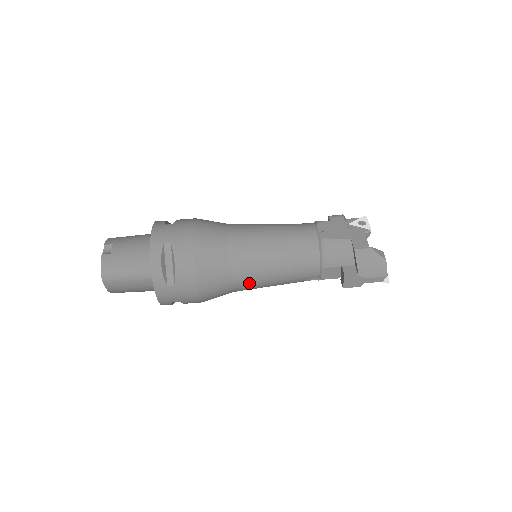
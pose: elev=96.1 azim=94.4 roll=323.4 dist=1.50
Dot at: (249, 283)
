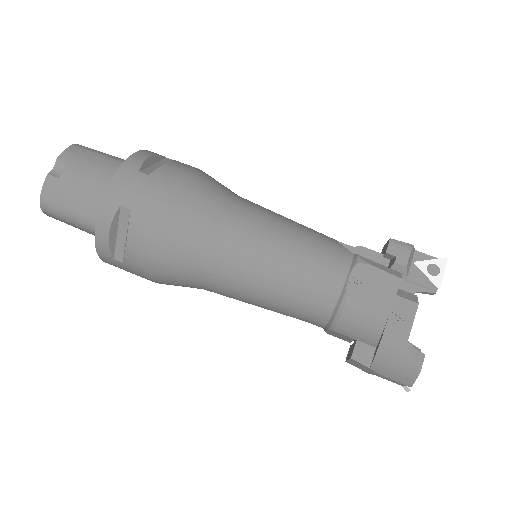
Dot at: (226, 295)
